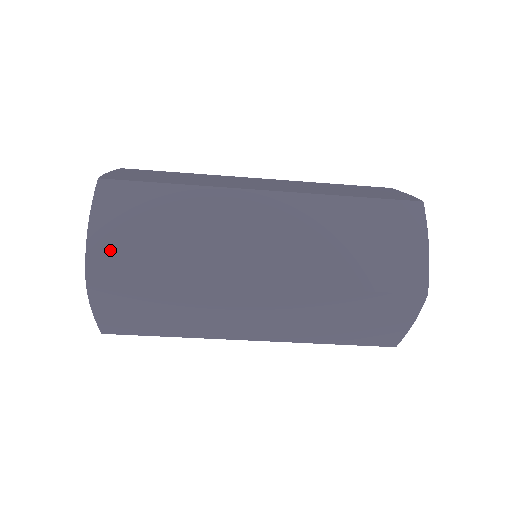
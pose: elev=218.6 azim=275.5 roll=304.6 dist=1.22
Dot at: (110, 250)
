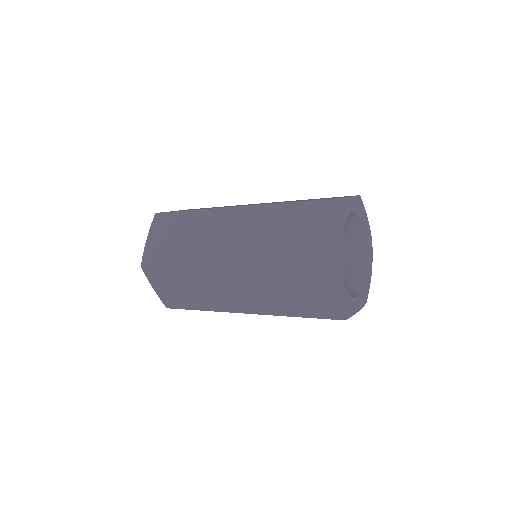
Dot at: (169, 298)
